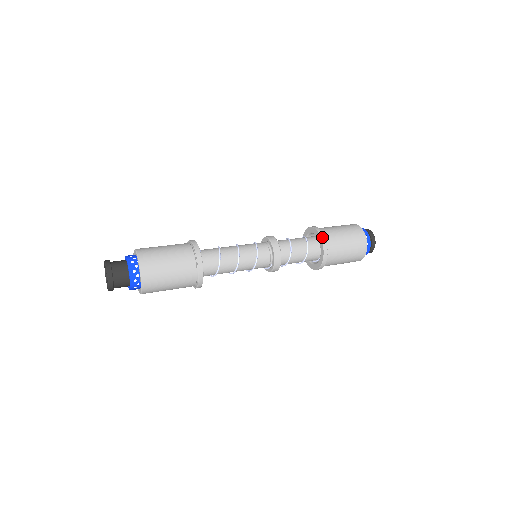
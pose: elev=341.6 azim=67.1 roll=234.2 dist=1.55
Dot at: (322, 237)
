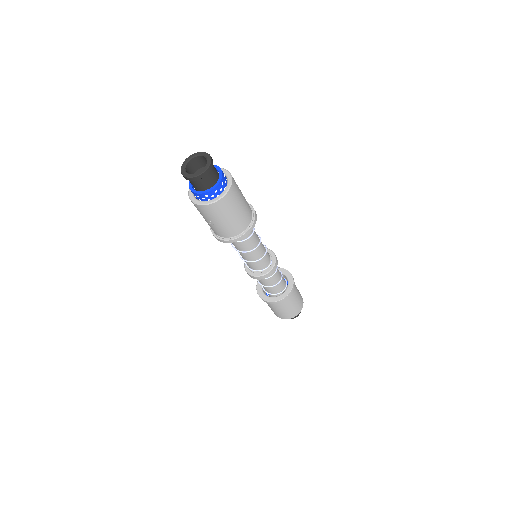
Dot at: (282, 268)
